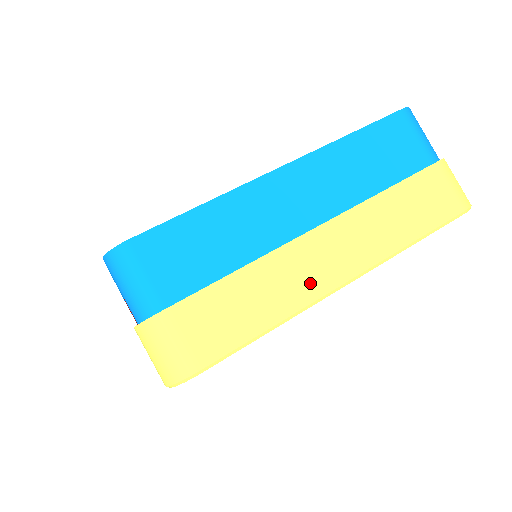
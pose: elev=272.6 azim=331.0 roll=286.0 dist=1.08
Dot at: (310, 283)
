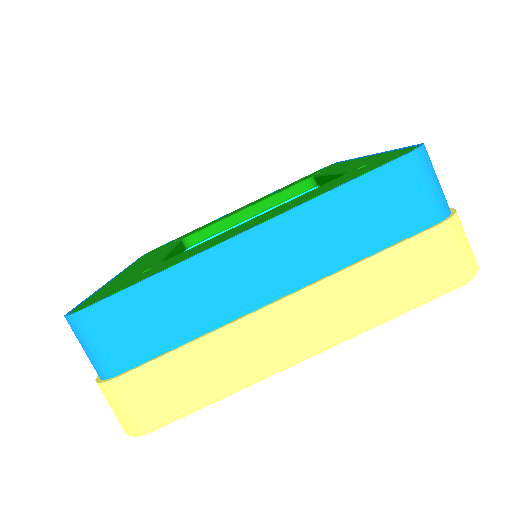
Dot at: (263, 359)
